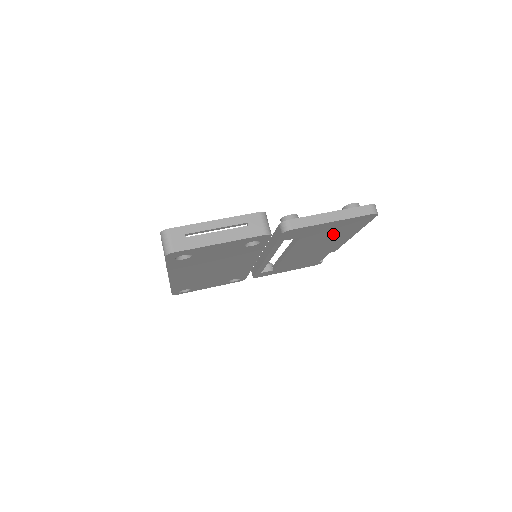
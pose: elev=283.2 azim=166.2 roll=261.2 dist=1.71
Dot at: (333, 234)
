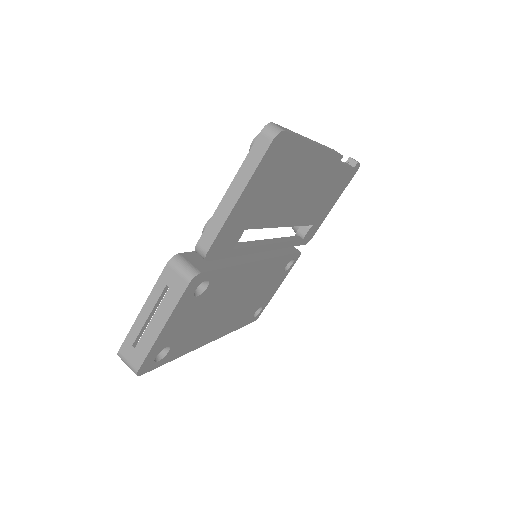
Dot at: (283, 182)
